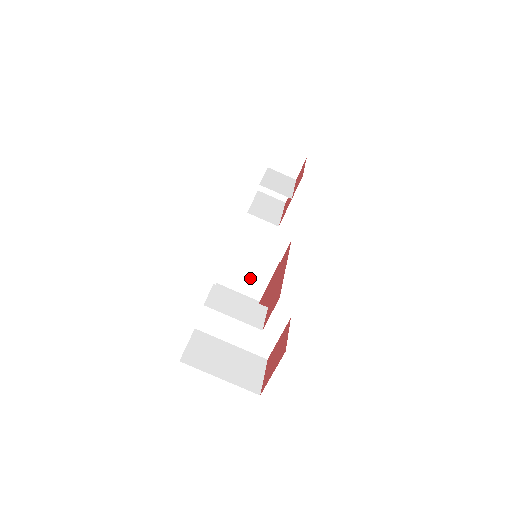
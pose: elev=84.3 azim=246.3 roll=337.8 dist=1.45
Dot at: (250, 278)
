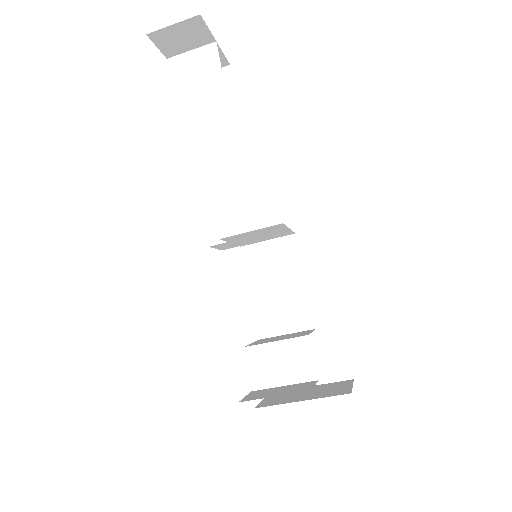
Dot at: occluded
